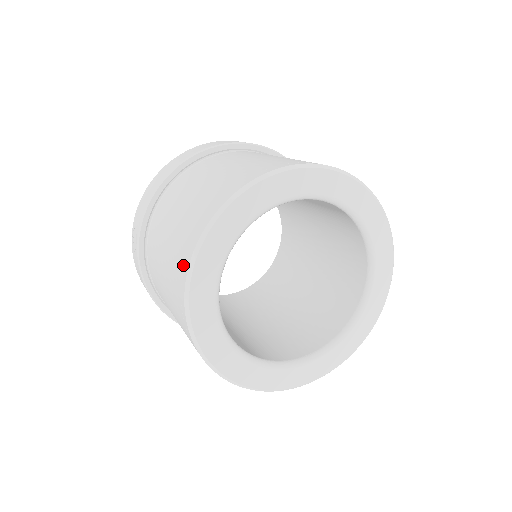
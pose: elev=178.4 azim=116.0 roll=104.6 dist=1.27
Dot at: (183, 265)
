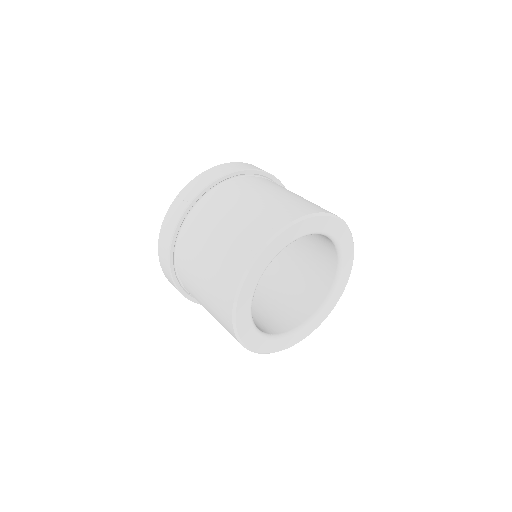
Dot at: (262, 236)
